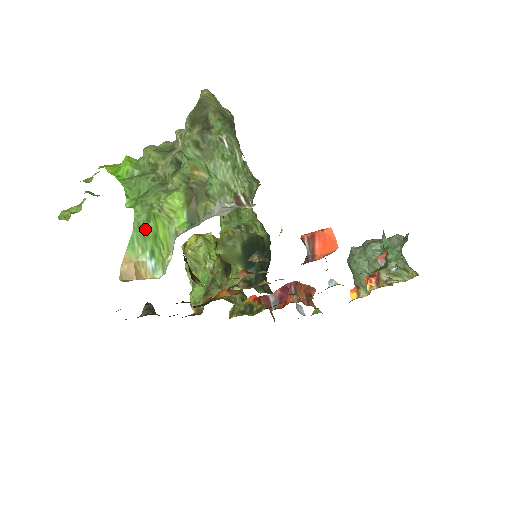
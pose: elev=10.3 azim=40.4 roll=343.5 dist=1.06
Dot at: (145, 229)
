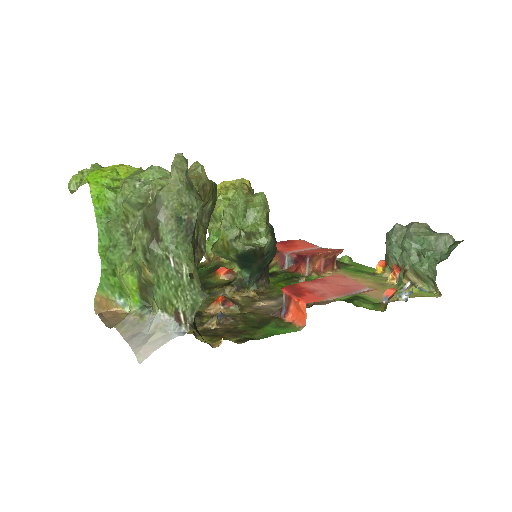
Dot at: (112, 279)
